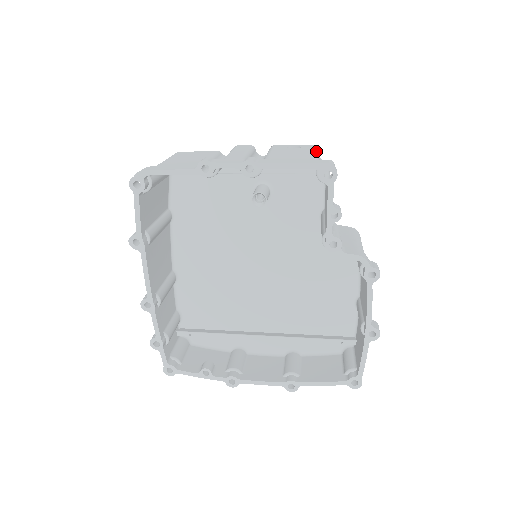
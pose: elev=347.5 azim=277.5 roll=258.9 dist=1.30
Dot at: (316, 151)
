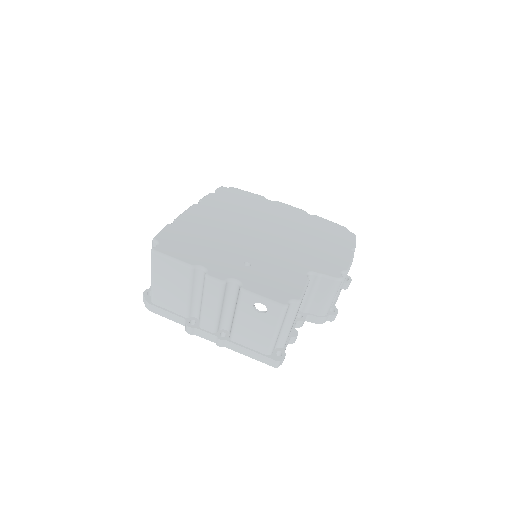
Dot at: (277, 328)
